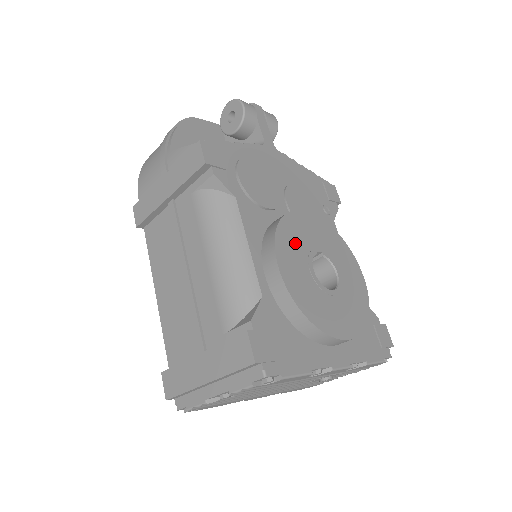
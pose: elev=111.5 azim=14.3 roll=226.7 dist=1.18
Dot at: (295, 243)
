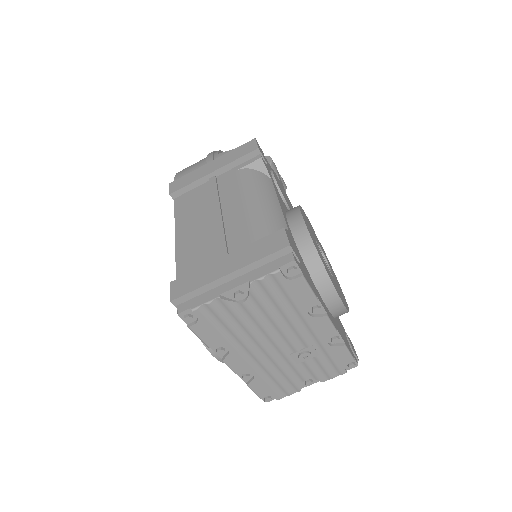
Dot at: (308, 224)
